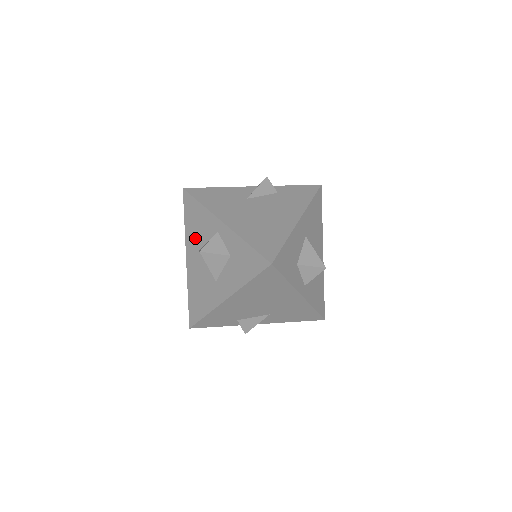
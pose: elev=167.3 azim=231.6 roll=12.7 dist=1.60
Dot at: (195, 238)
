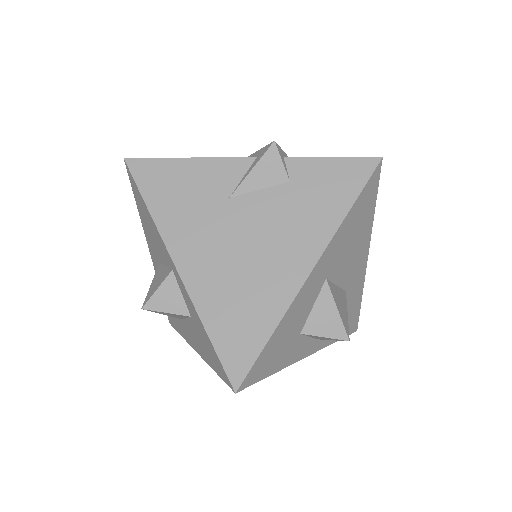
Dot at: (152, 243)
